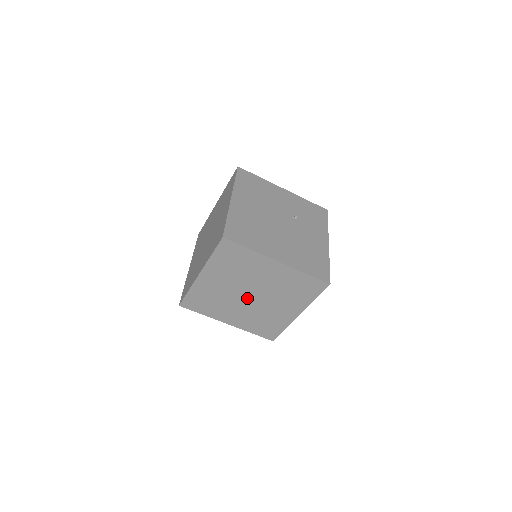
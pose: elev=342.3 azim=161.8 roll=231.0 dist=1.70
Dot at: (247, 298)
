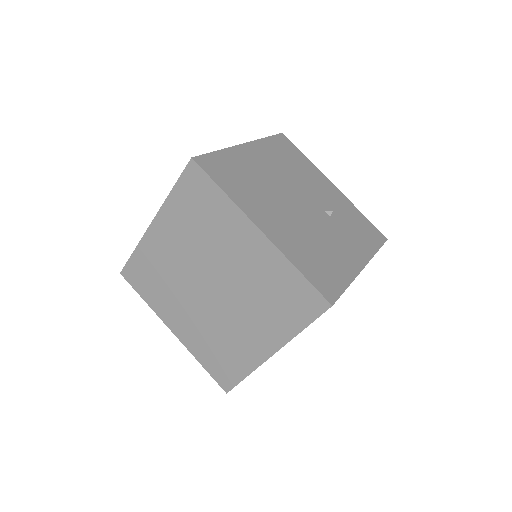
Dot at: (205, 291)
